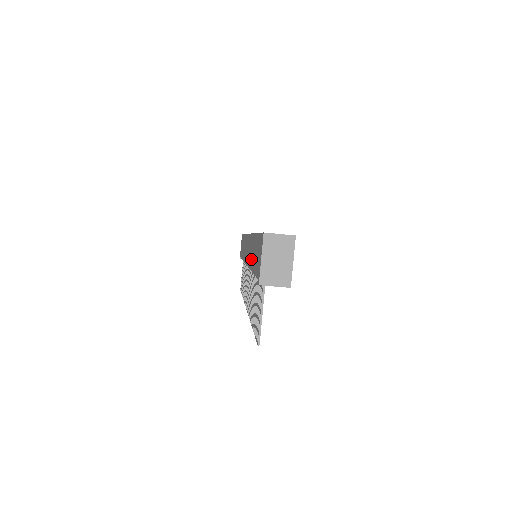
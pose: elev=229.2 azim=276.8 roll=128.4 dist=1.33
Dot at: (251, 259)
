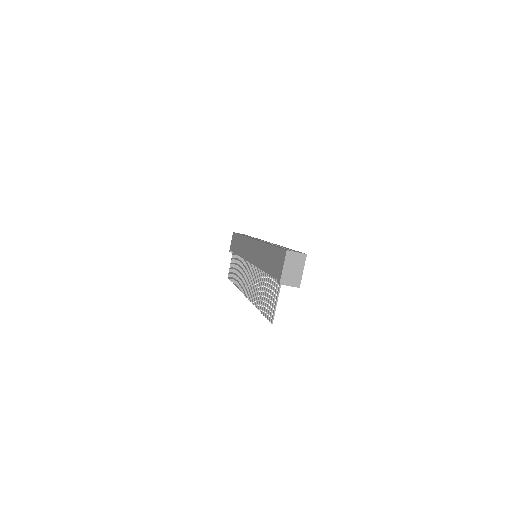
Dot at: (261, 261)
